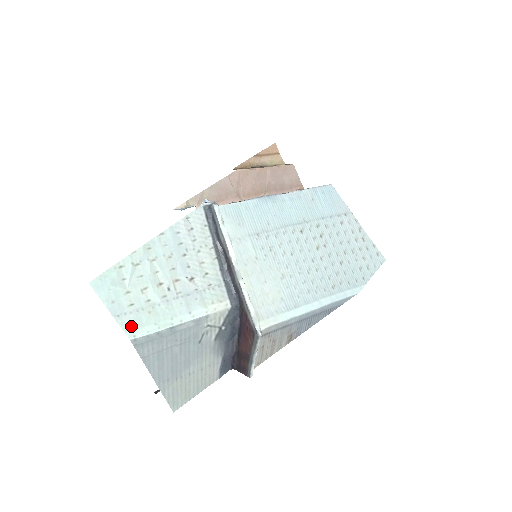
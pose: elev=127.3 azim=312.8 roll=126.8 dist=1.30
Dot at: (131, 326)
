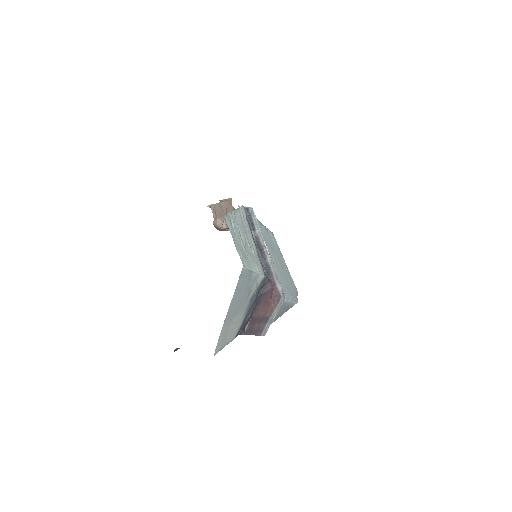
Dot at: (242, 257)
